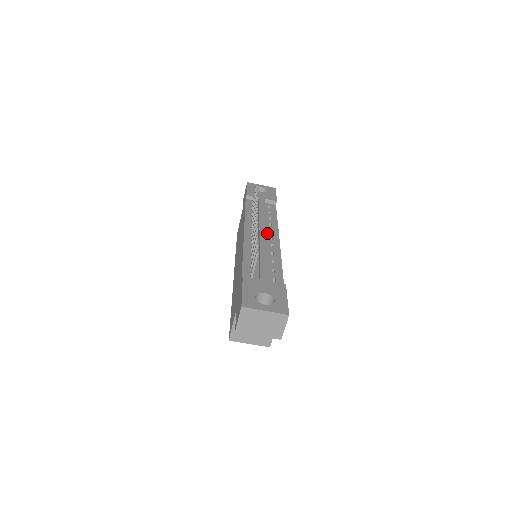
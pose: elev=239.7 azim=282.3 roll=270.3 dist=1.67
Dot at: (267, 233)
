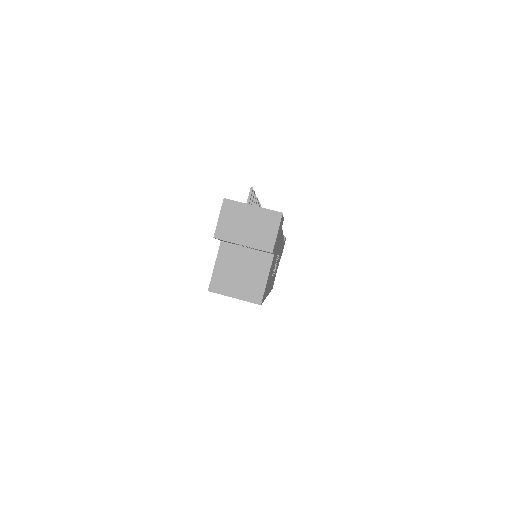
Dot at: occluded
